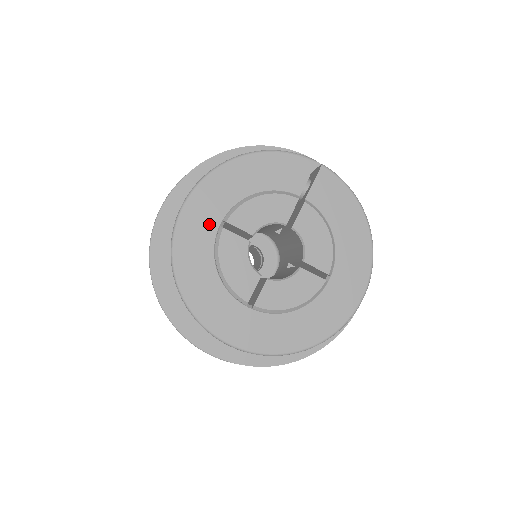
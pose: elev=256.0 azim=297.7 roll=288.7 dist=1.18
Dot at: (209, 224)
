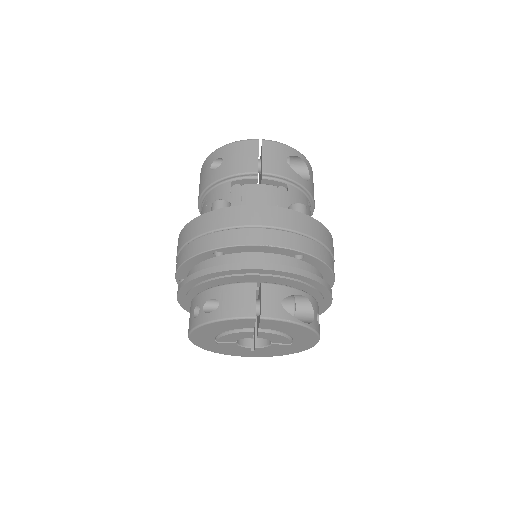
Dot at: (209, 340)
